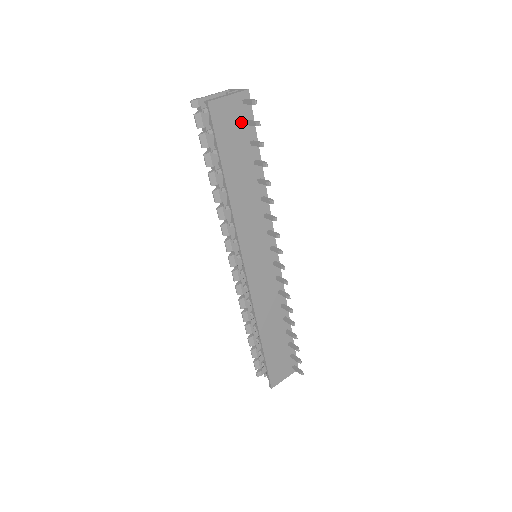
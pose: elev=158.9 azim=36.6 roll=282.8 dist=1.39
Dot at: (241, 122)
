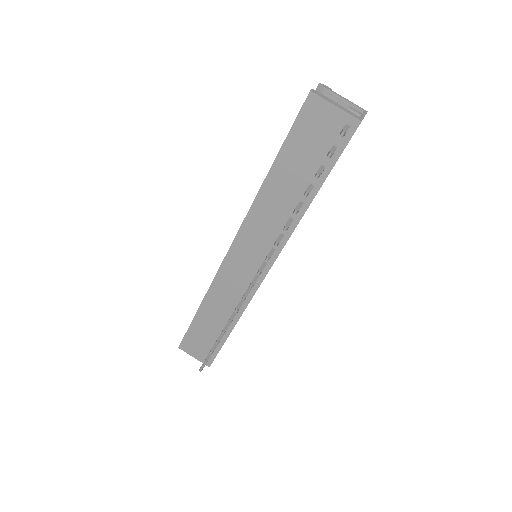
Dot at: (328, 140)
